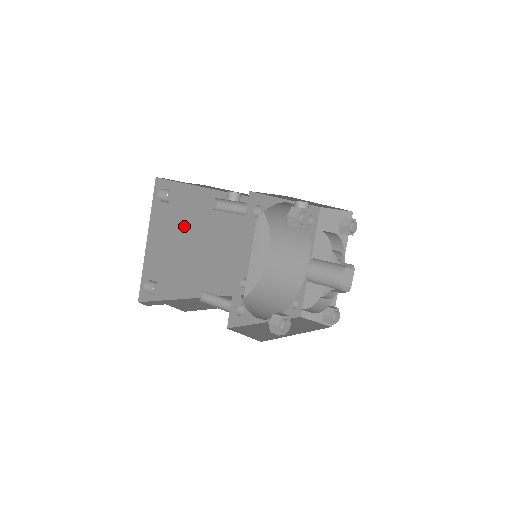
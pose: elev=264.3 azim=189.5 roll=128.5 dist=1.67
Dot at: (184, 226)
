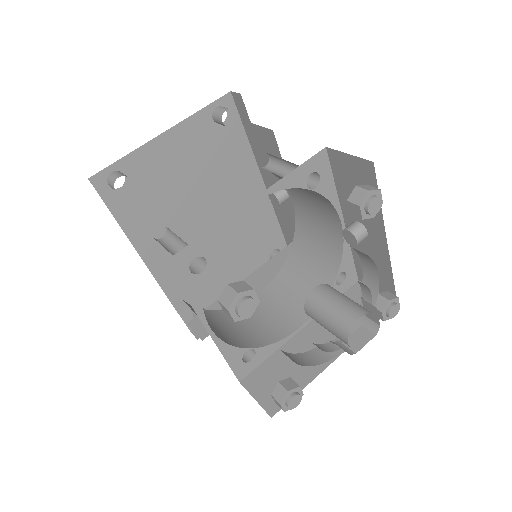
Dot at: (207, 172)
